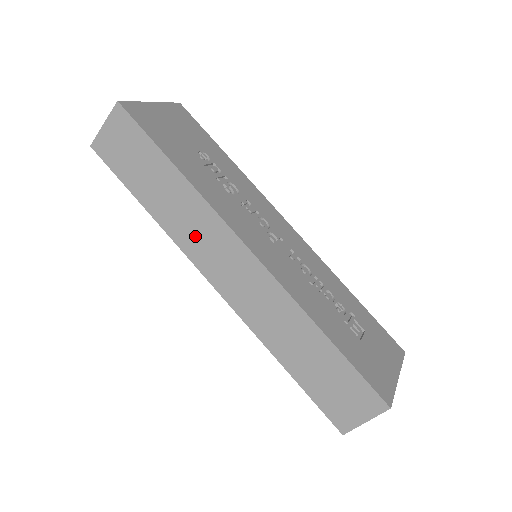
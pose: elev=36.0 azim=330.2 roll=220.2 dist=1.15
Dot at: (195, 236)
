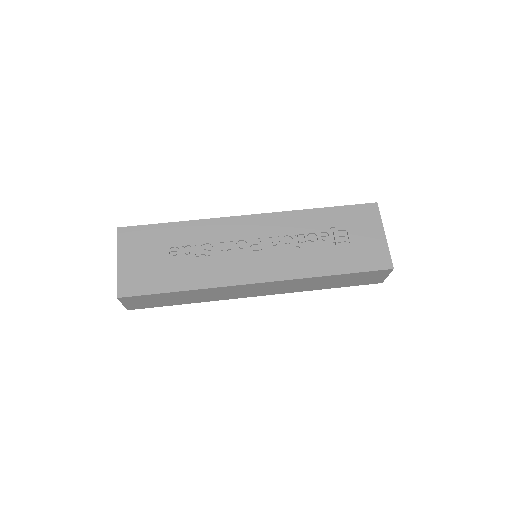
Dot at: (225, 295)
